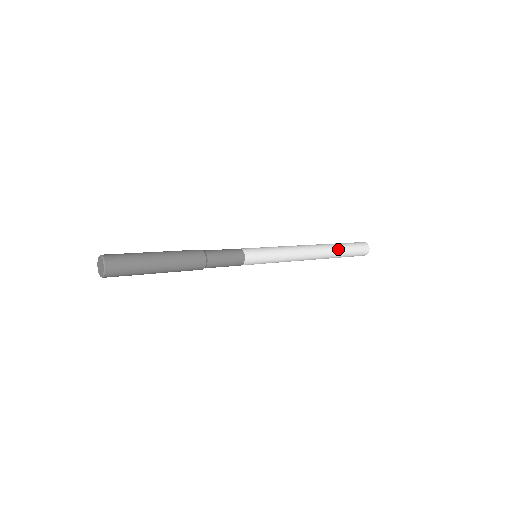
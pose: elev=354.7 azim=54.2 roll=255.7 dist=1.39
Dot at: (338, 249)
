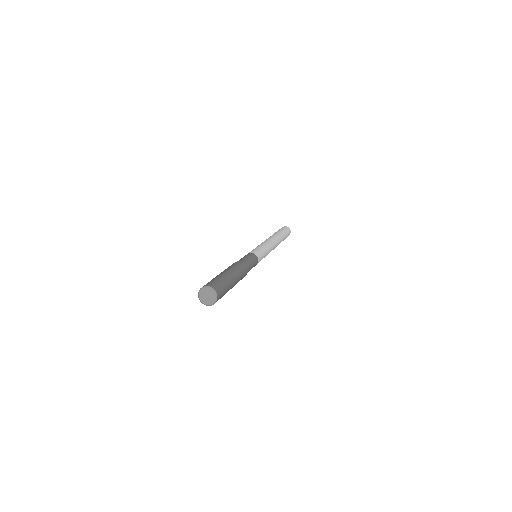
Dot at: occluded
